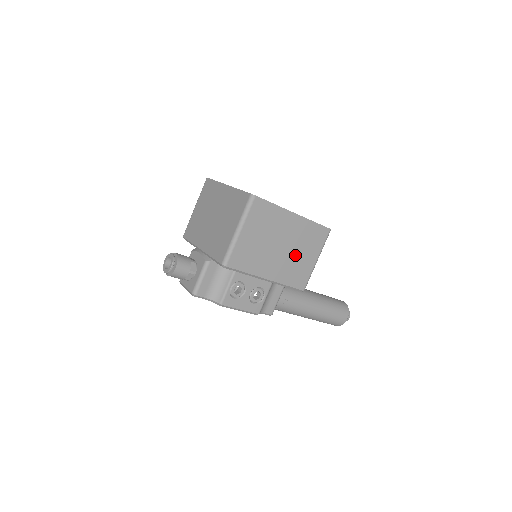
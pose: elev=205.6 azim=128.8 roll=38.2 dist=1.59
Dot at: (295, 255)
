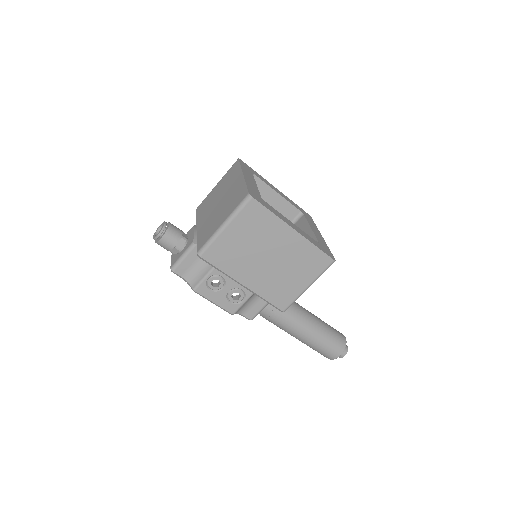
Dot at: (283, 272)
